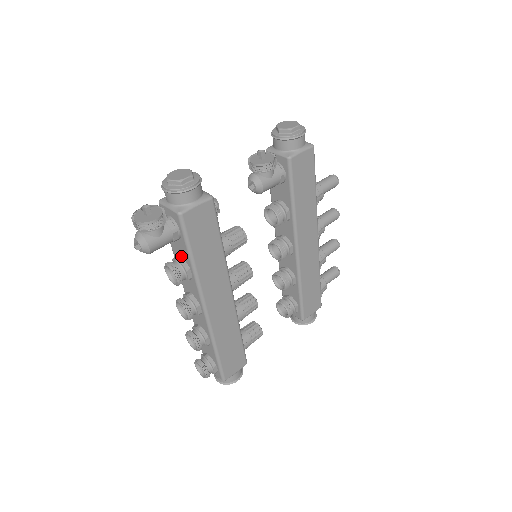
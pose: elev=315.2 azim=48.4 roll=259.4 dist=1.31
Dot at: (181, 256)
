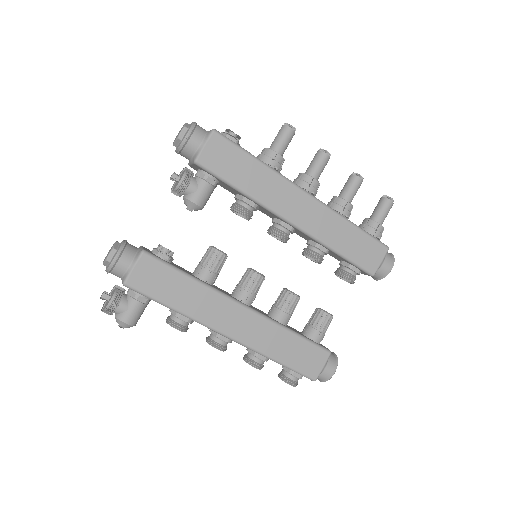
Dot at: occluded
